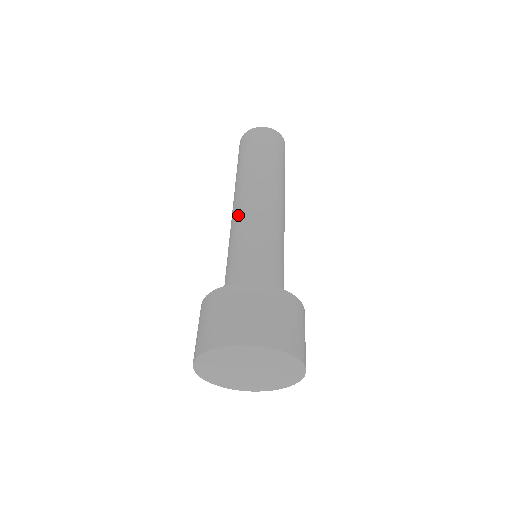
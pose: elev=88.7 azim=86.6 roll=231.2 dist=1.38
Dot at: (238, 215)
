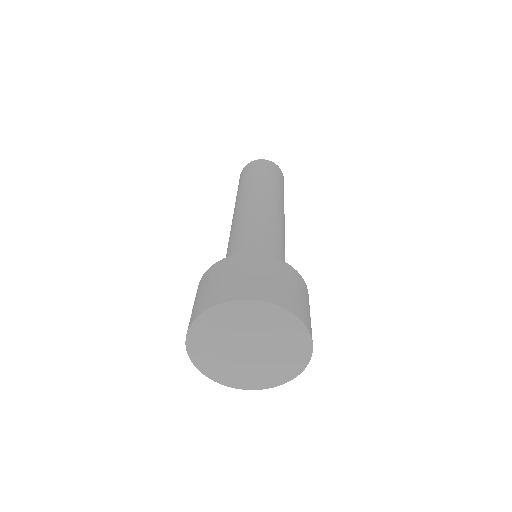
Dot at: (241, 216)
